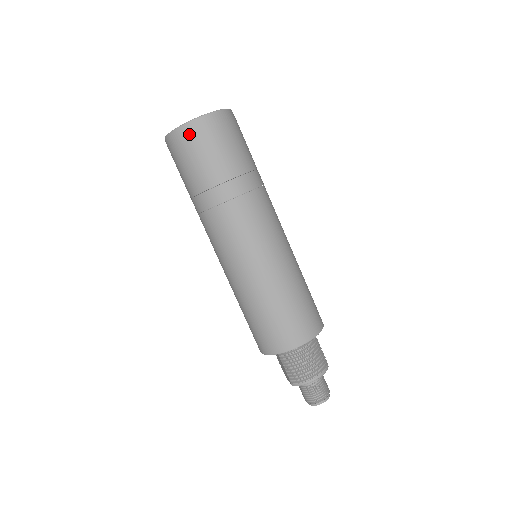
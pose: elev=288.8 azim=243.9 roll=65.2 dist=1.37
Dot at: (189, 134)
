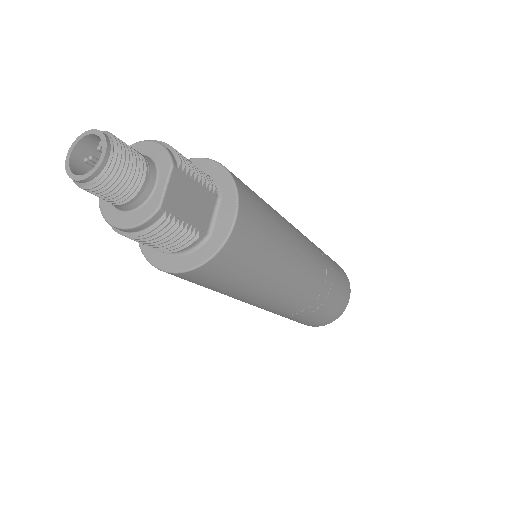
Dot at: occluded
